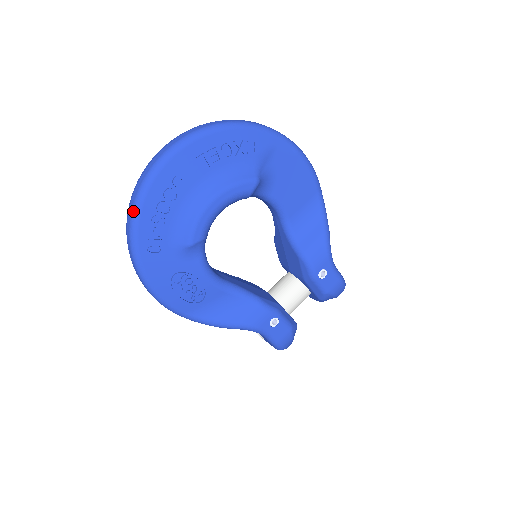
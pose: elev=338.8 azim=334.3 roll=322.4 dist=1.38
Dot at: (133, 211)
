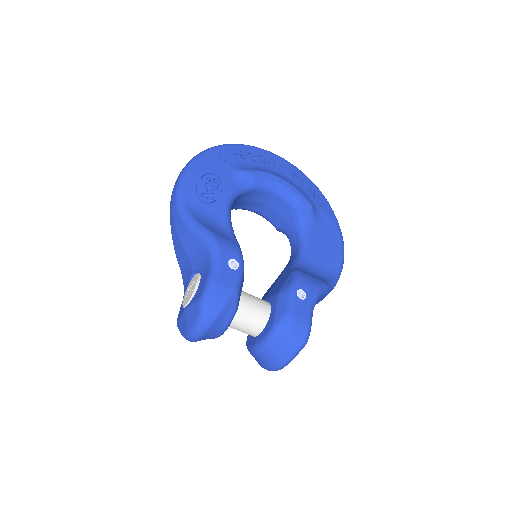
Dot at: (234, 144)
